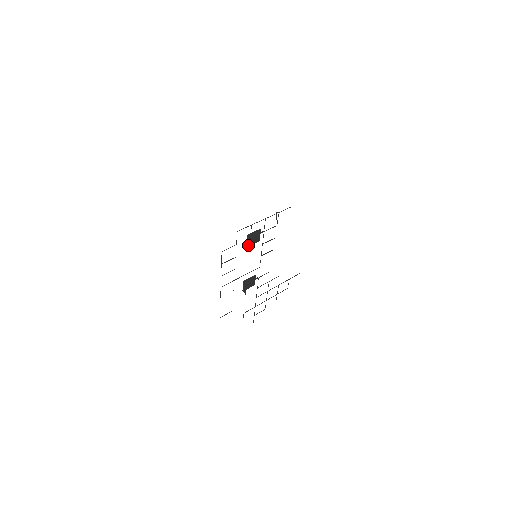
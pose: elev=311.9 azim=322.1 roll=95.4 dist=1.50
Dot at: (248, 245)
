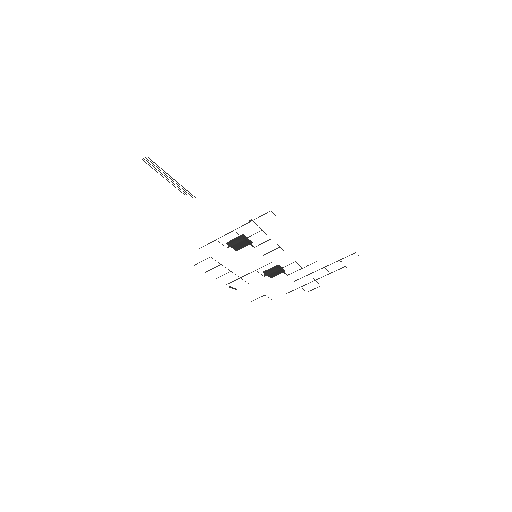
Dot at: (235, 250)
